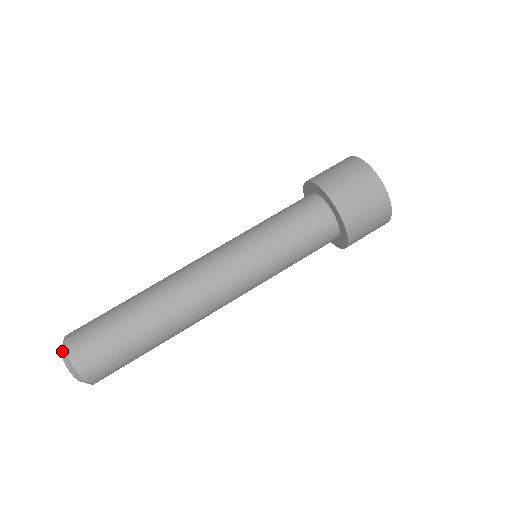
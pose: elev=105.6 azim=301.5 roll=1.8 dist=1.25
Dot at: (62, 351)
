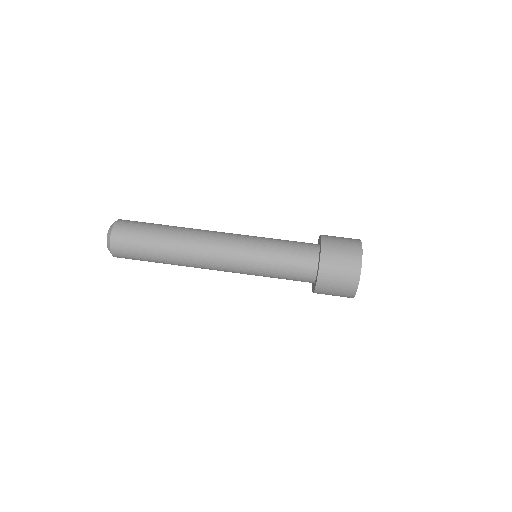
Dot at: (109, 230)
